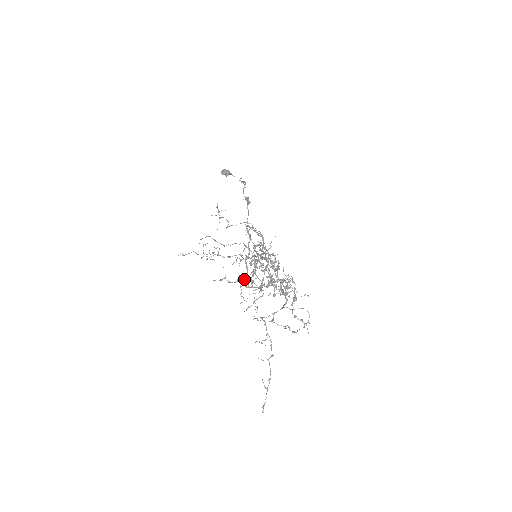
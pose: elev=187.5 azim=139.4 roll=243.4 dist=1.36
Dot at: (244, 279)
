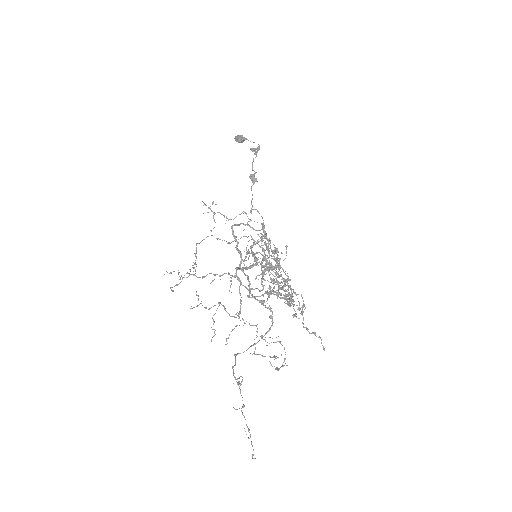
Dot at: (219, 304)
